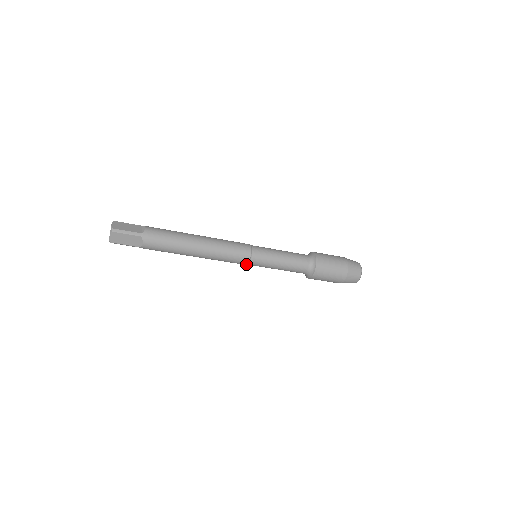
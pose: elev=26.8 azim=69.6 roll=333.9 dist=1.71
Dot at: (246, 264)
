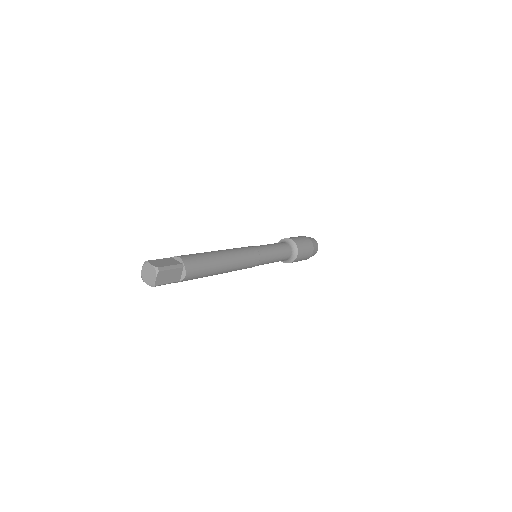
Dot at: occluded
